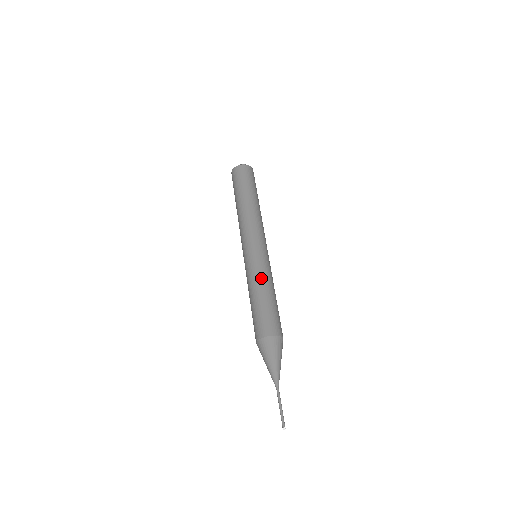
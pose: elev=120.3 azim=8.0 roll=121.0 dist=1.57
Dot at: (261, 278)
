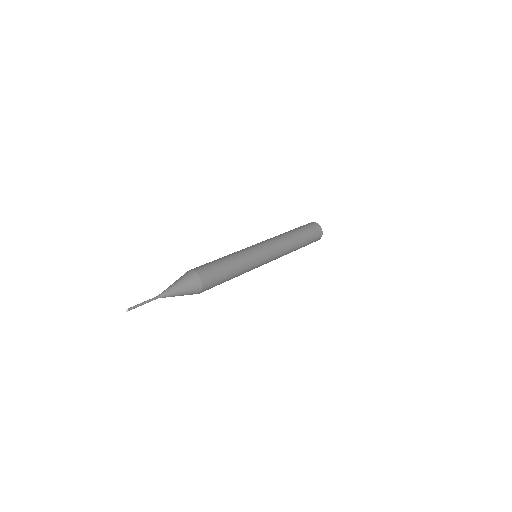
Dot at: occluded
